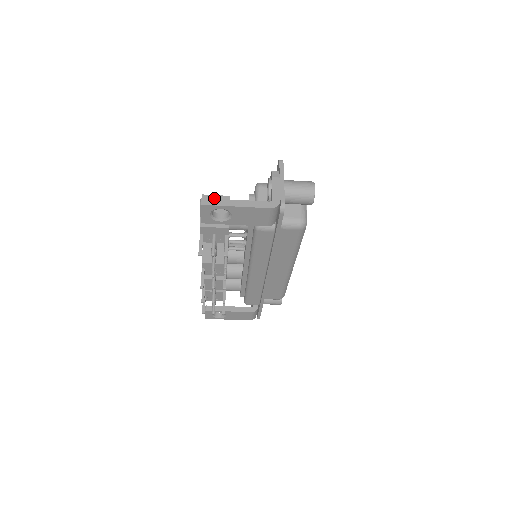
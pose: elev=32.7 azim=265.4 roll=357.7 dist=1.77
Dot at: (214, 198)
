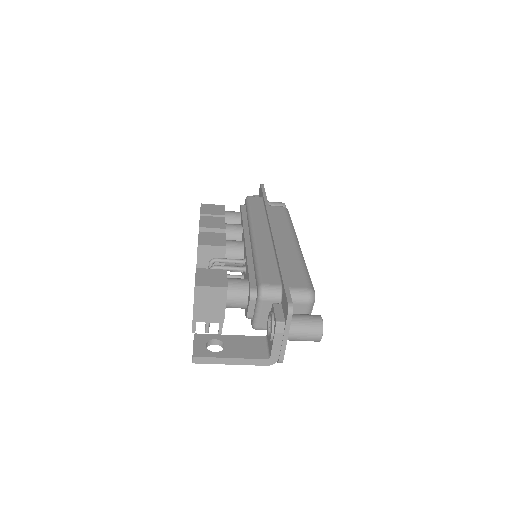
Dot at: (209, 290)
